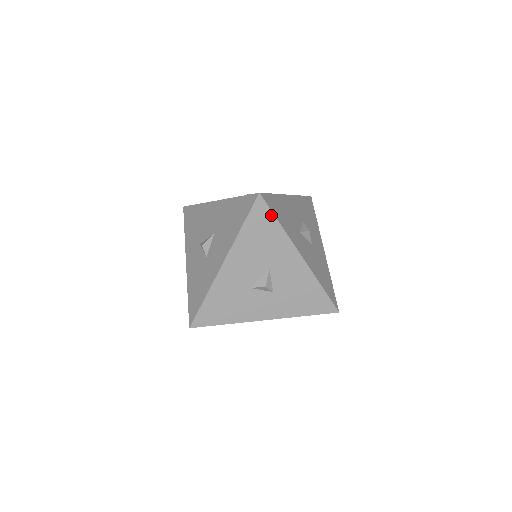
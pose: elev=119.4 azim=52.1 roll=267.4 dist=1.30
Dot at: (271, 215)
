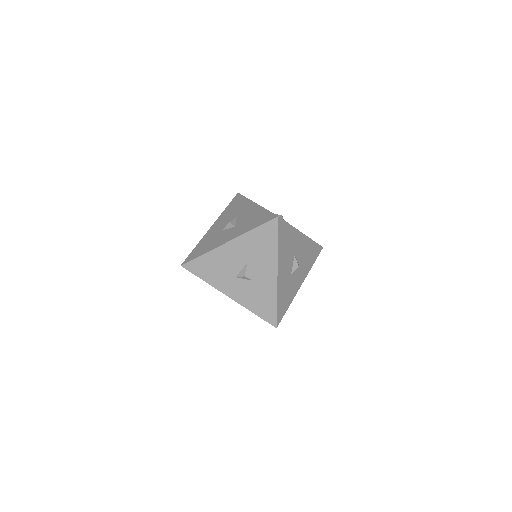
Dot at: (286, 224)
